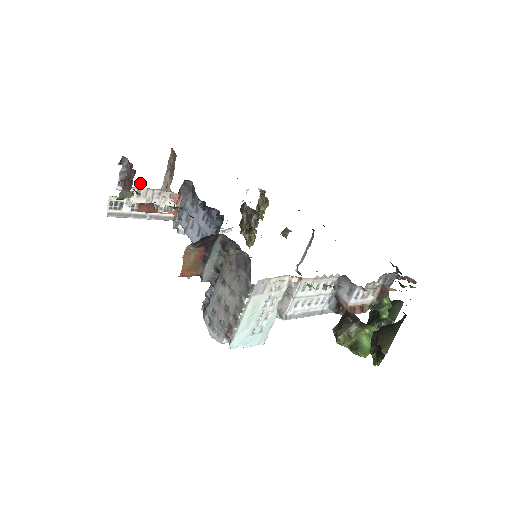
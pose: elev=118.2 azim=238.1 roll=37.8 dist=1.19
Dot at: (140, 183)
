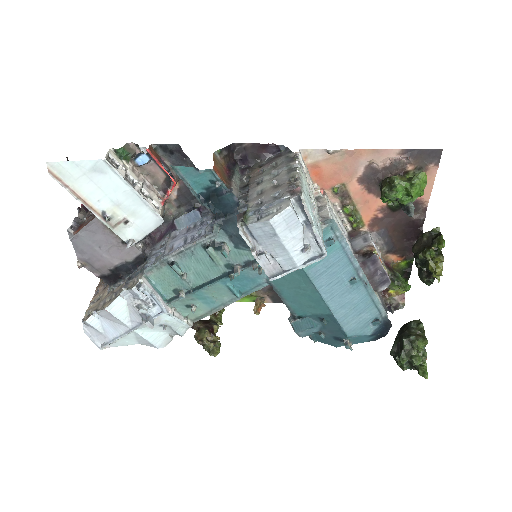
Dot at: (80, 263)
